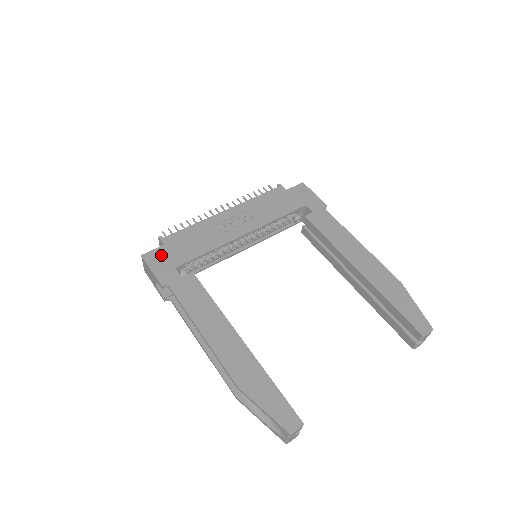
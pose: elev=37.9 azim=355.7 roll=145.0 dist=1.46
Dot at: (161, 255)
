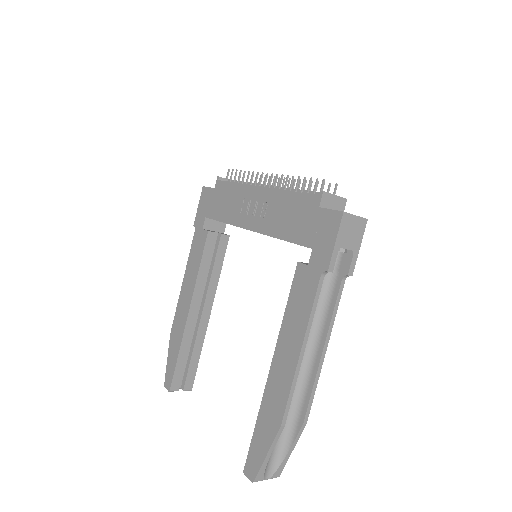
Dot at: (208, 197)
